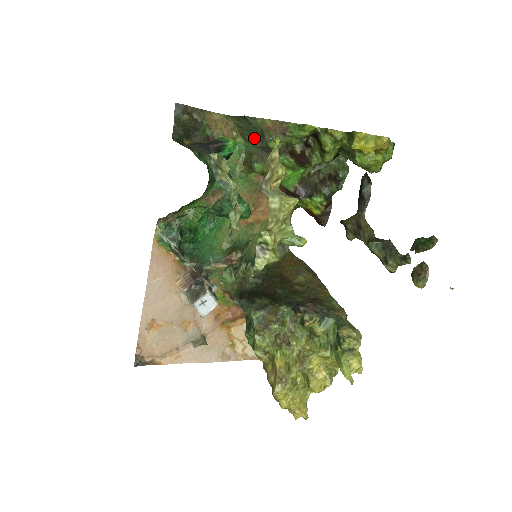
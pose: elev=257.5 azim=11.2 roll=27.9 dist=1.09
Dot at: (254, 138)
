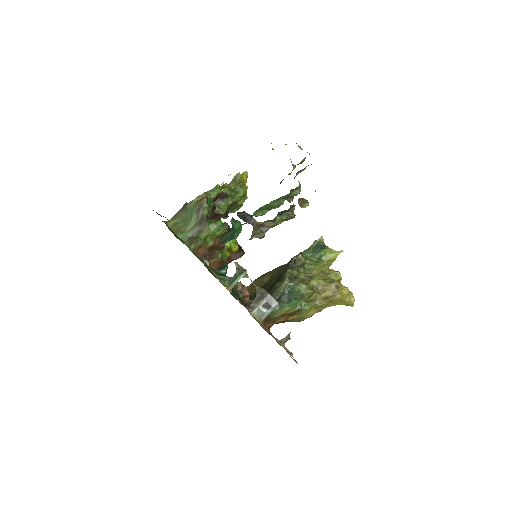
Dot at: (189, 223)
